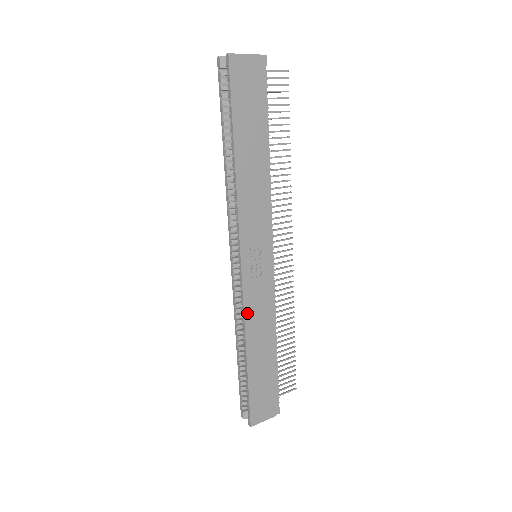
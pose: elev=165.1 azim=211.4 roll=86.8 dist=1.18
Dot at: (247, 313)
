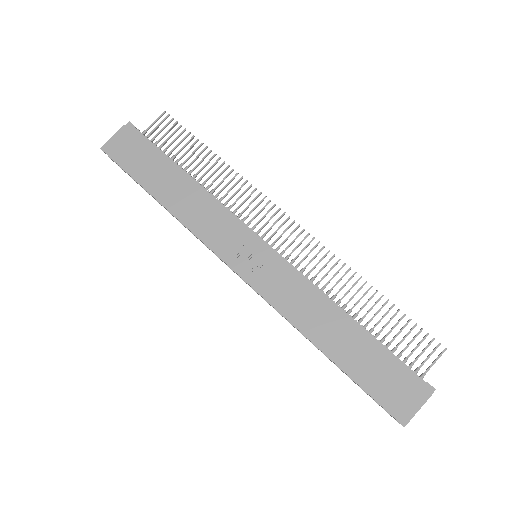
Dot at: (283, 310)
